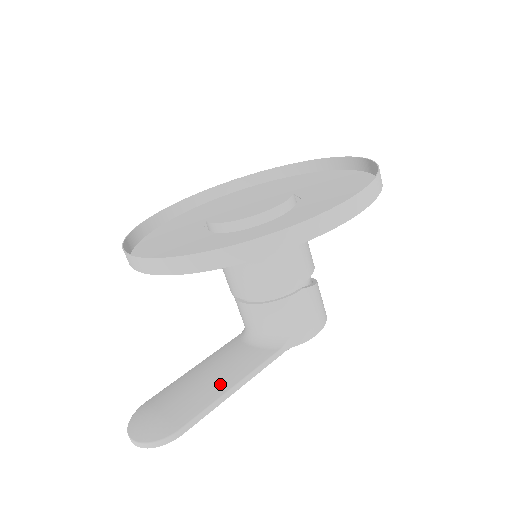
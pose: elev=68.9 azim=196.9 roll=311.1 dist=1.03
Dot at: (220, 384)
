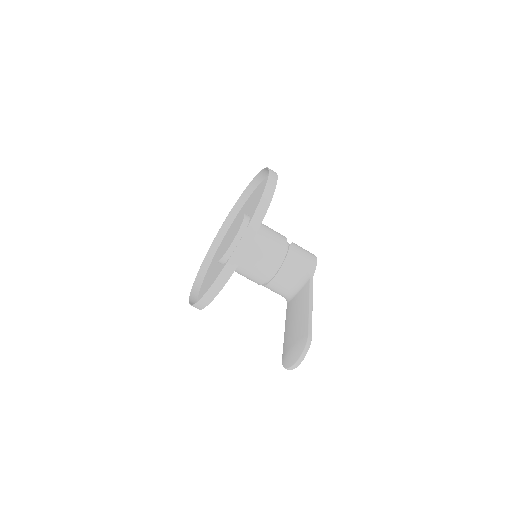
Dot at: (303, 311)
